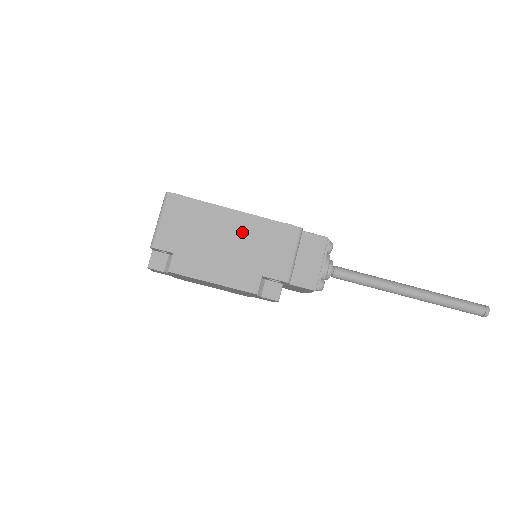
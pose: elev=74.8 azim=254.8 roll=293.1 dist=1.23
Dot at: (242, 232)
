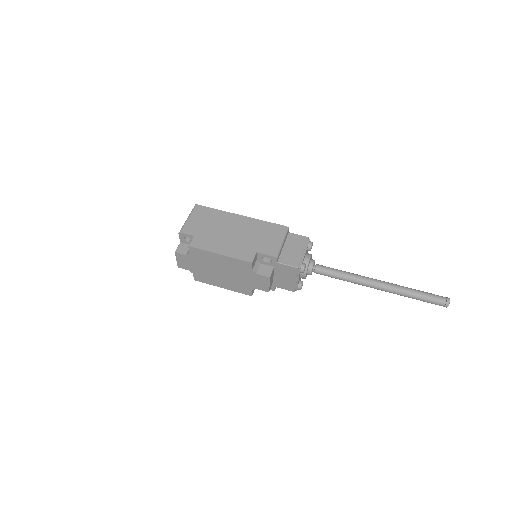
Dot at: (244, 227)
